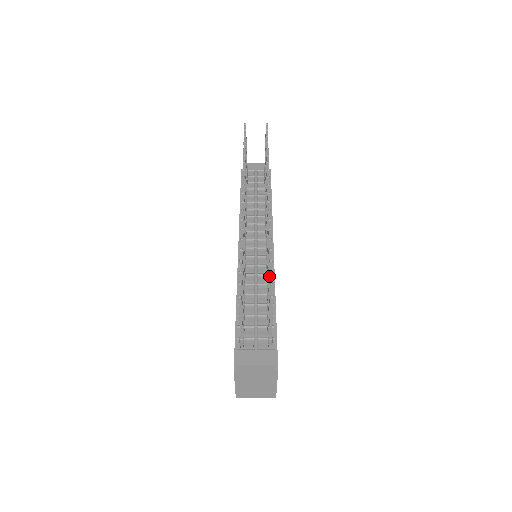
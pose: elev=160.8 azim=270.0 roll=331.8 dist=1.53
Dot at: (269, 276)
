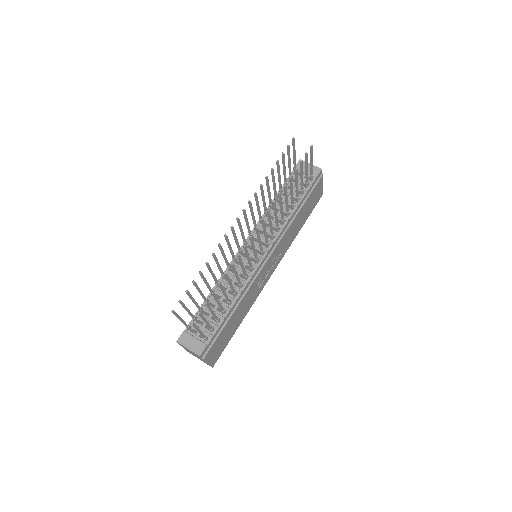
Dot at: (215, 299)
